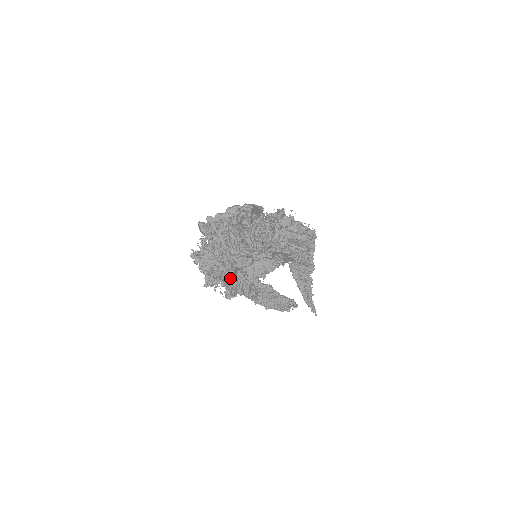
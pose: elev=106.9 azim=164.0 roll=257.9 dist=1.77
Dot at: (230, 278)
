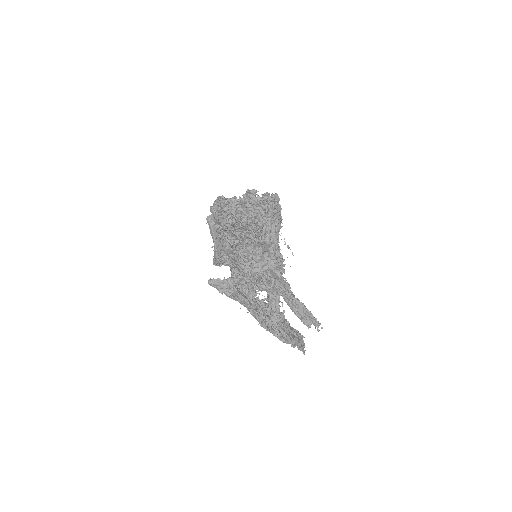
Dot at: occluded
